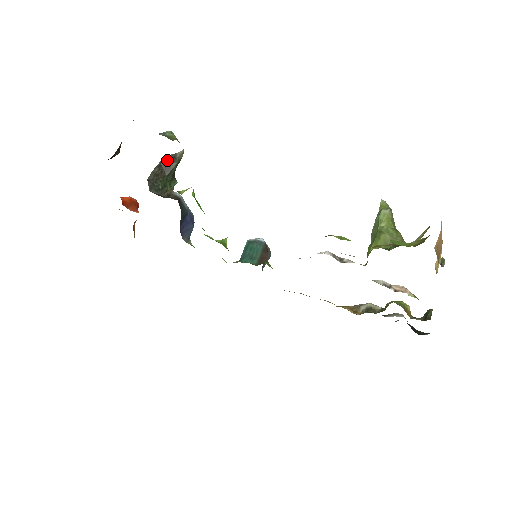
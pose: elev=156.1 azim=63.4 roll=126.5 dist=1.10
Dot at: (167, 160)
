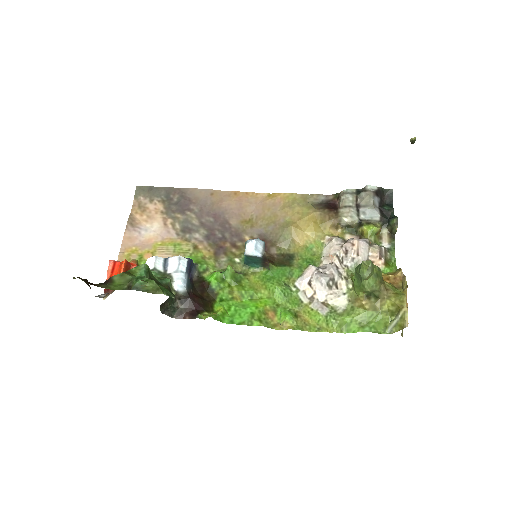
Dot at: occluded
